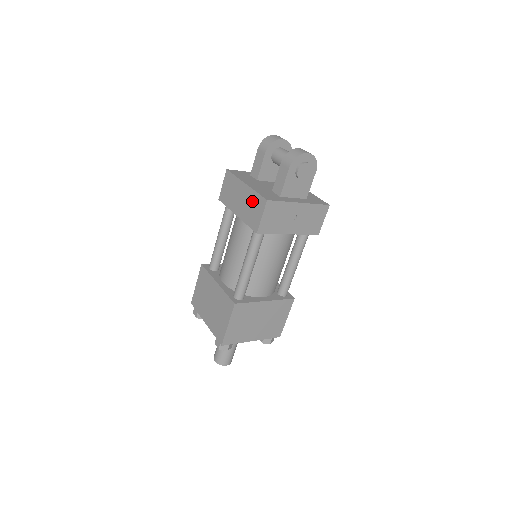
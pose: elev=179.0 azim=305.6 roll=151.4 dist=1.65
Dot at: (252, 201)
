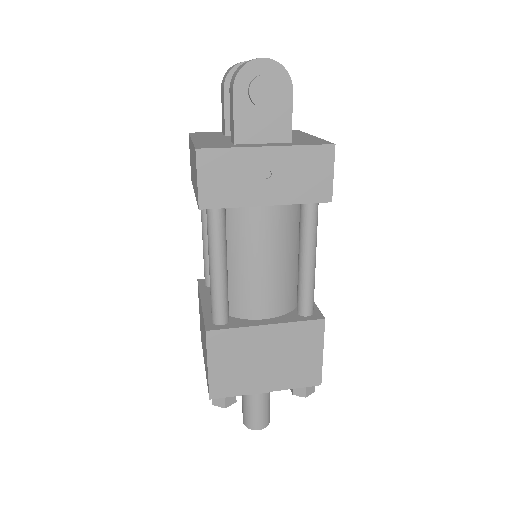
Dot at: (194, 161)
